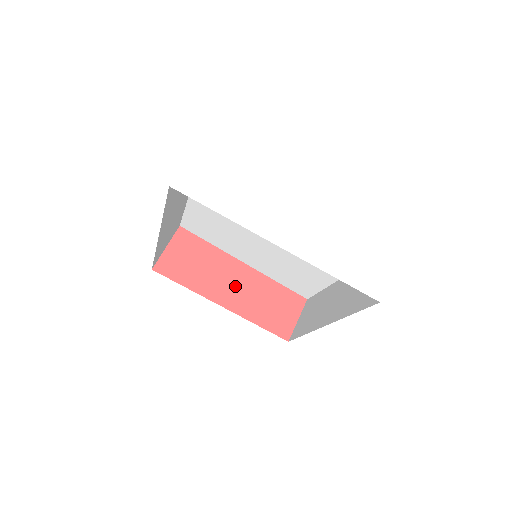
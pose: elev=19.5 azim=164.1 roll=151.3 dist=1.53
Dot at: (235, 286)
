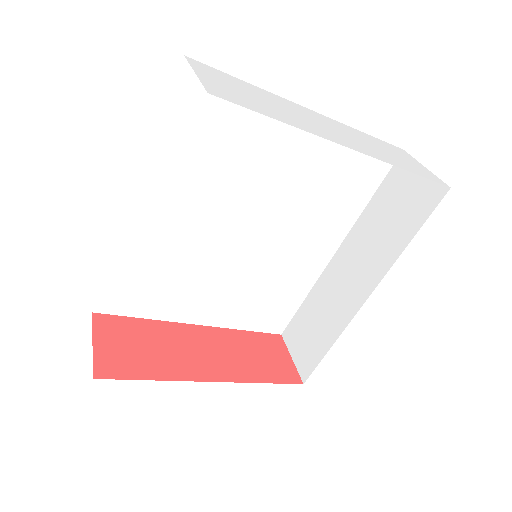
Dot at: (208, 353)
